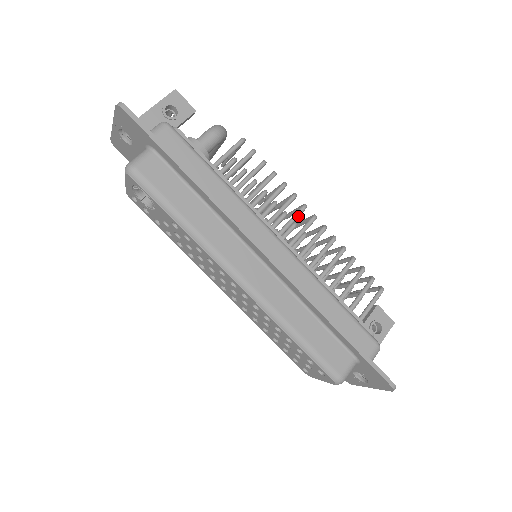
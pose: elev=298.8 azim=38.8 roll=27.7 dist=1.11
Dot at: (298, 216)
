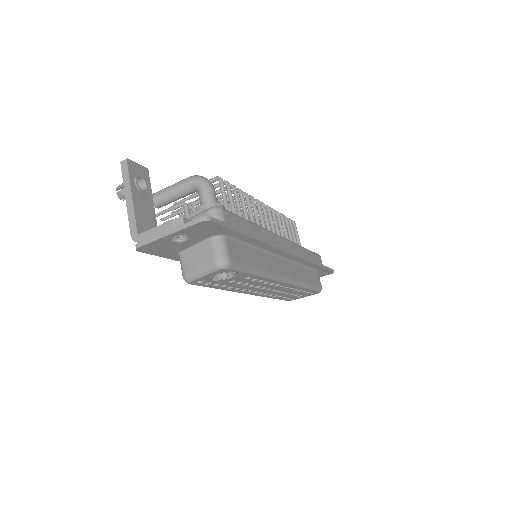
Dot at: occluded
